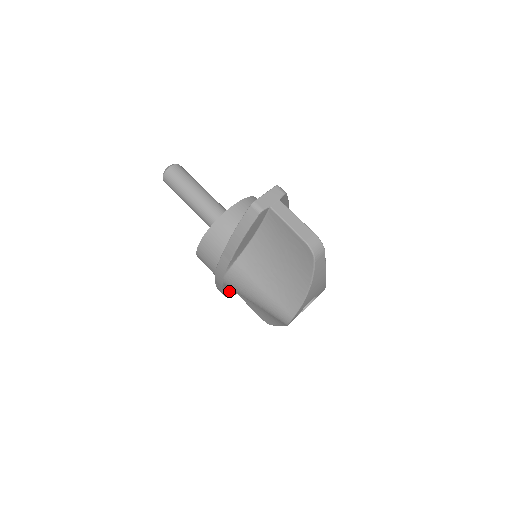
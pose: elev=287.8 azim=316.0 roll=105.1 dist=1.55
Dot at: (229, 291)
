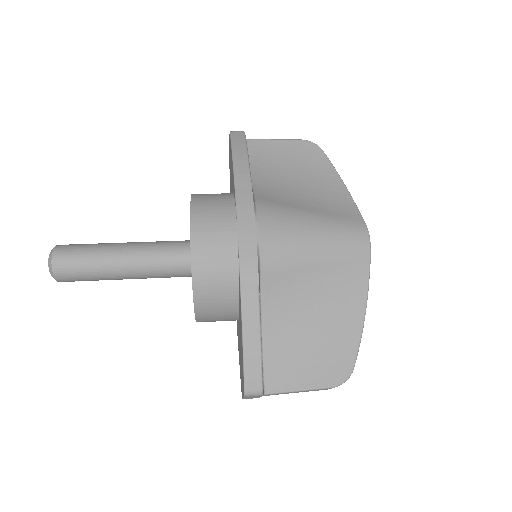
Dot at: occluded
